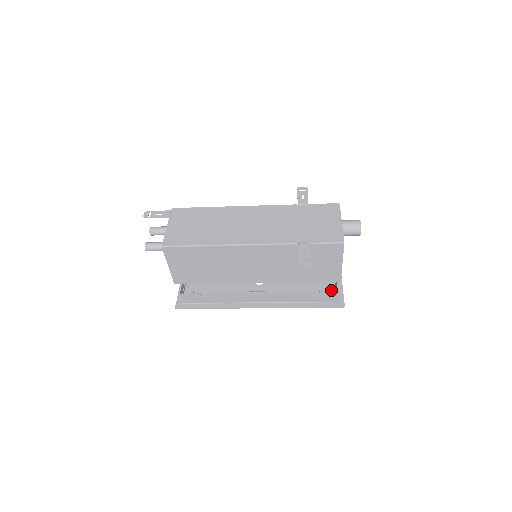
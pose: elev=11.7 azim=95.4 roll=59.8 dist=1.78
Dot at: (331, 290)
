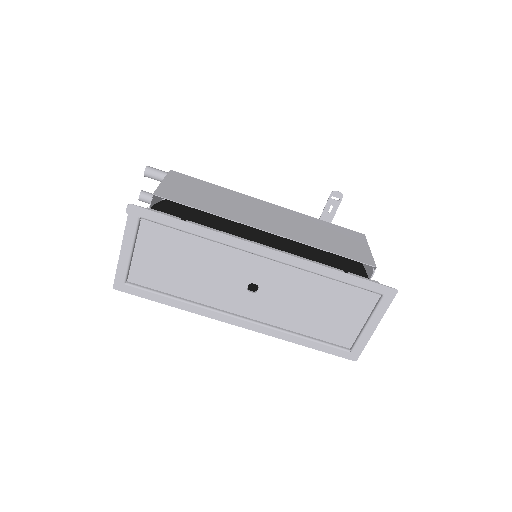
Dot at: (366, 307)
